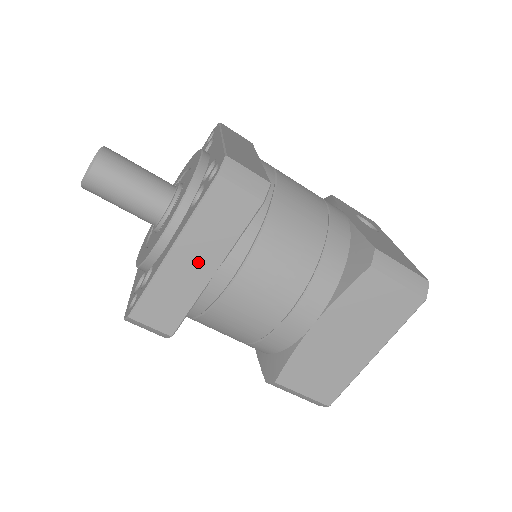
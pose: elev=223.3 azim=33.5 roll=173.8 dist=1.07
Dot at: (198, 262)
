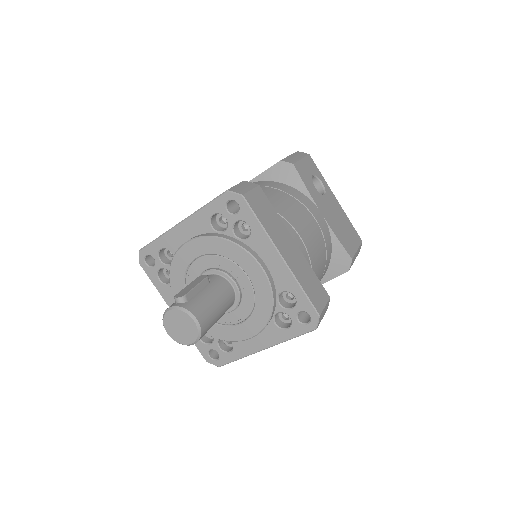
Dot at: occluded
